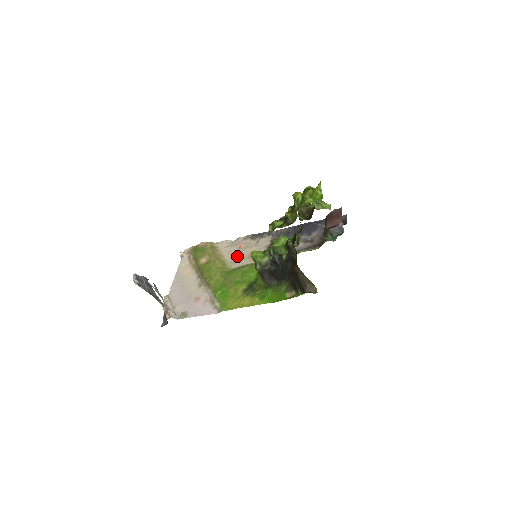
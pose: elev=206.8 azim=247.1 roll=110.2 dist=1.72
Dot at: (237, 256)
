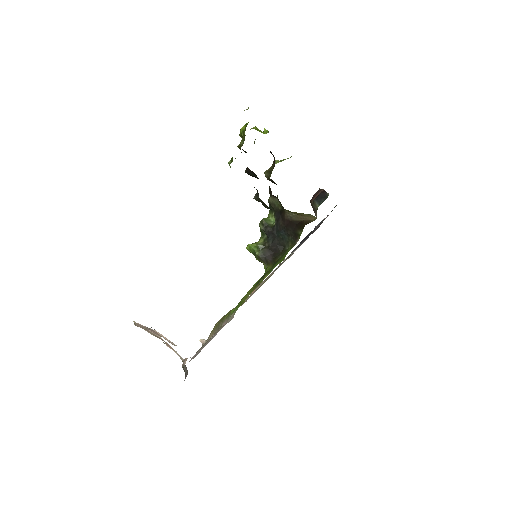
Dot at: (250, 295)
